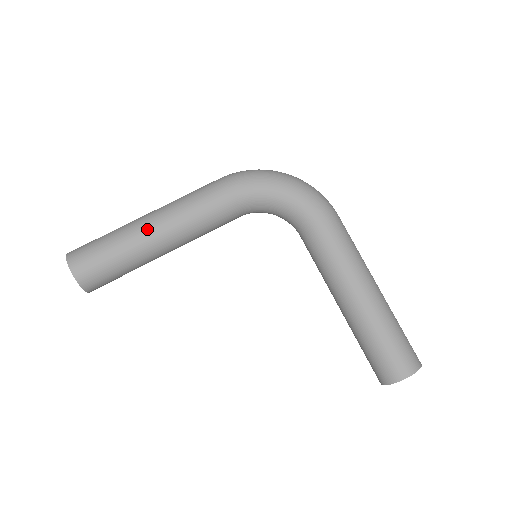
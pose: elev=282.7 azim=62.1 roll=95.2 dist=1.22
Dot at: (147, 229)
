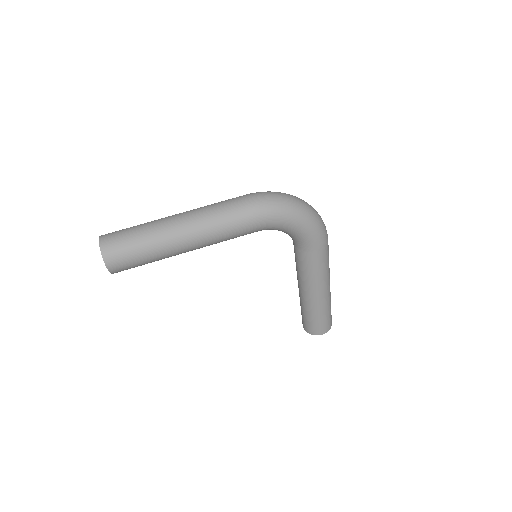
Dot at: (179, 244)
